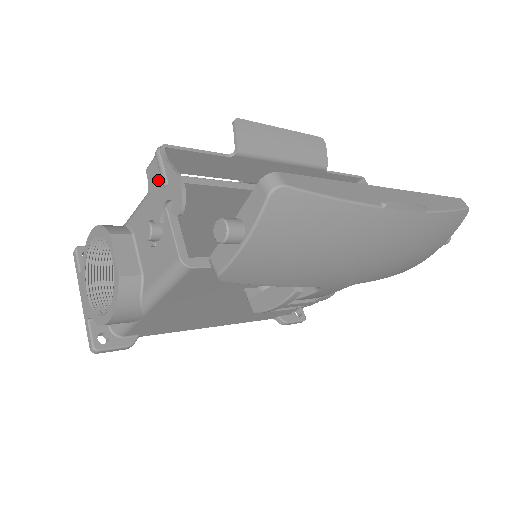
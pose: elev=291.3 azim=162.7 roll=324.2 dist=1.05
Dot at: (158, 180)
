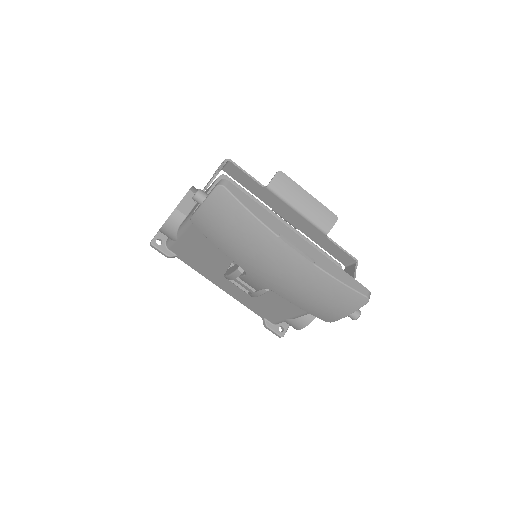
Dot at: occluded
